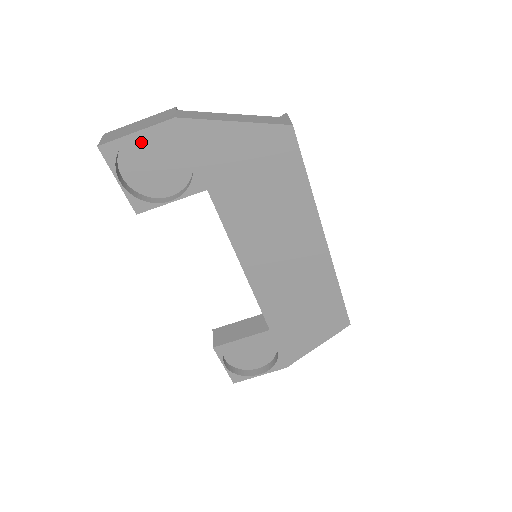
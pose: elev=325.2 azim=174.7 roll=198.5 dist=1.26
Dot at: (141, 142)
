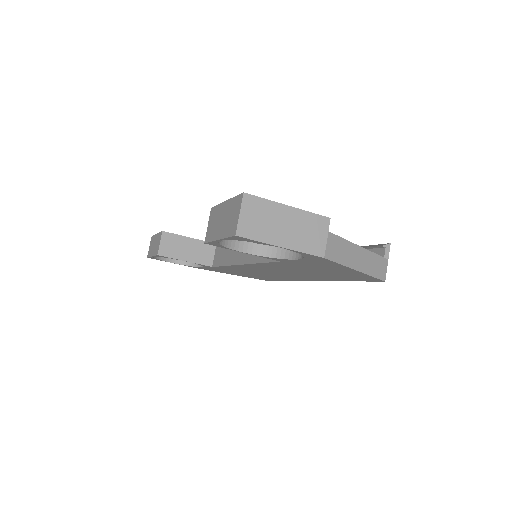
Dot at: occluded
